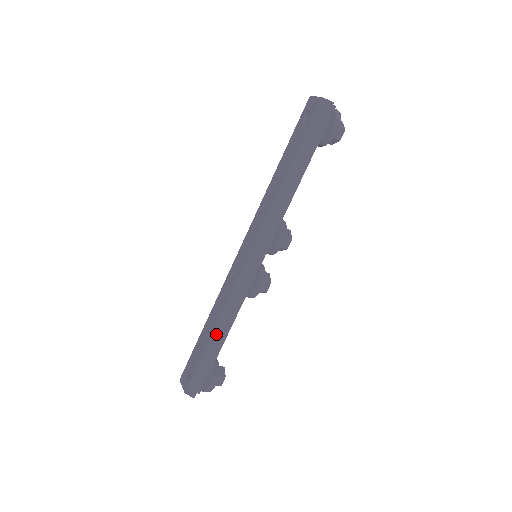
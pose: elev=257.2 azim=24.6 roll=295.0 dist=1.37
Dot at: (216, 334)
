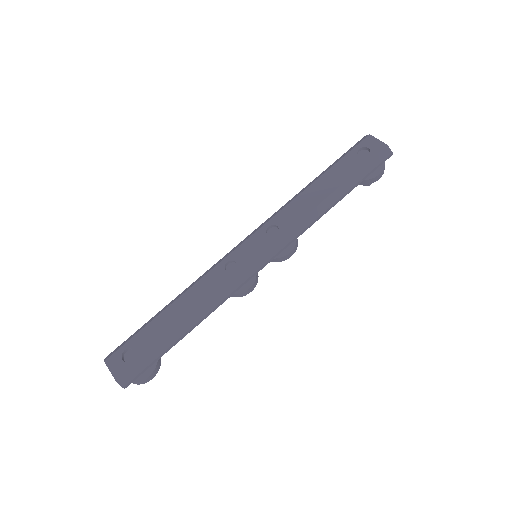
Dot at: (187, 324)
